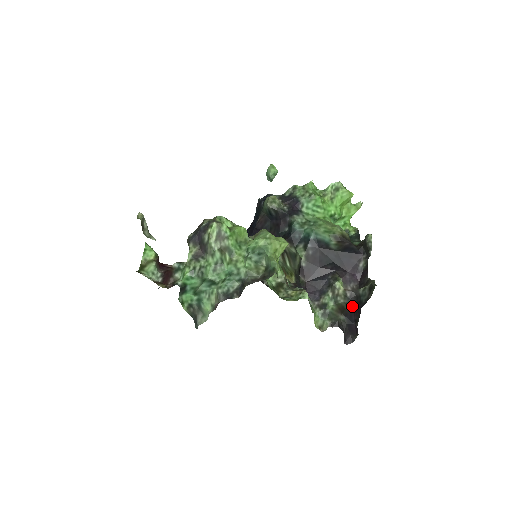
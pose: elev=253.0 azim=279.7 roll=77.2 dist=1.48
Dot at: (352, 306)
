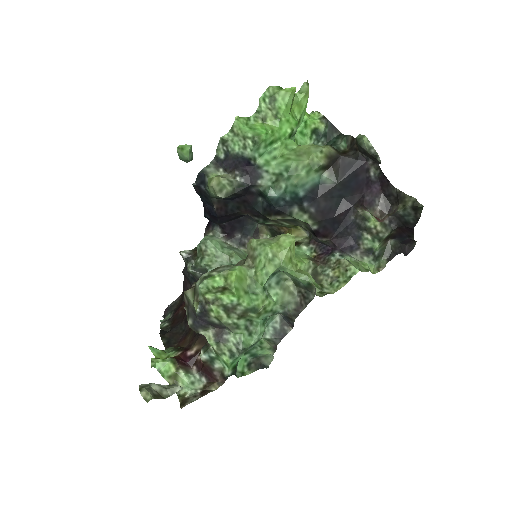
Dot at: (398, 229)
